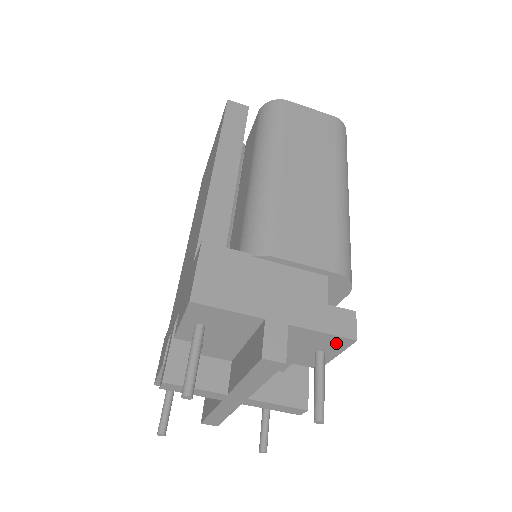
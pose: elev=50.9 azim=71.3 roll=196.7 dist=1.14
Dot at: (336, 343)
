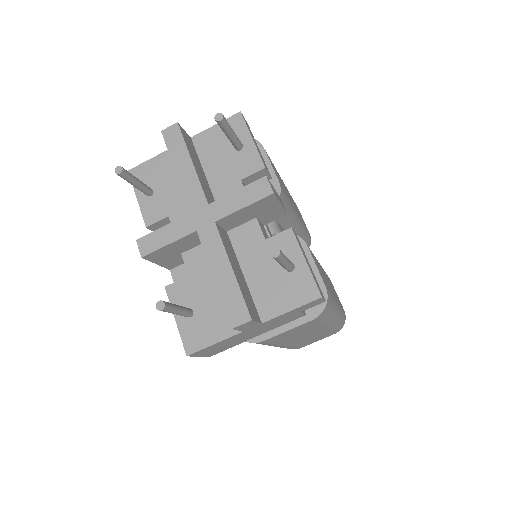
Dot at: (234, 127)
